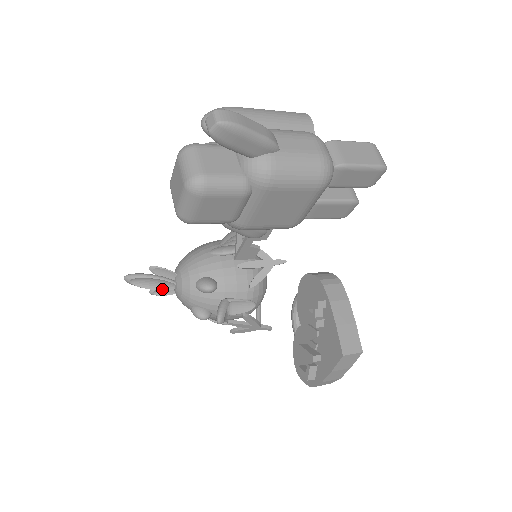
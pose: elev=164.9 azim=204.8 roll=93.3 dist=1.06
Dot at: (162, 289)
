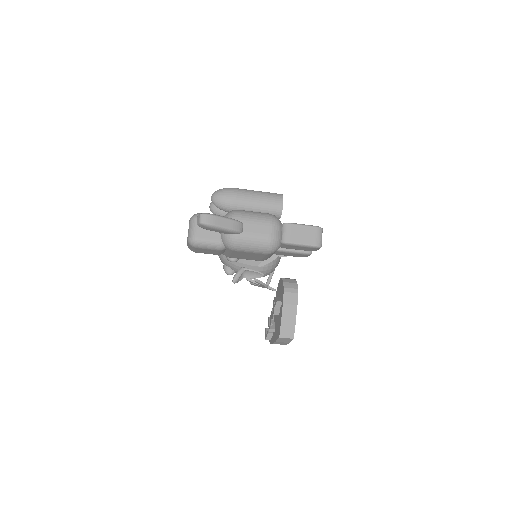
Dot at: occluded
